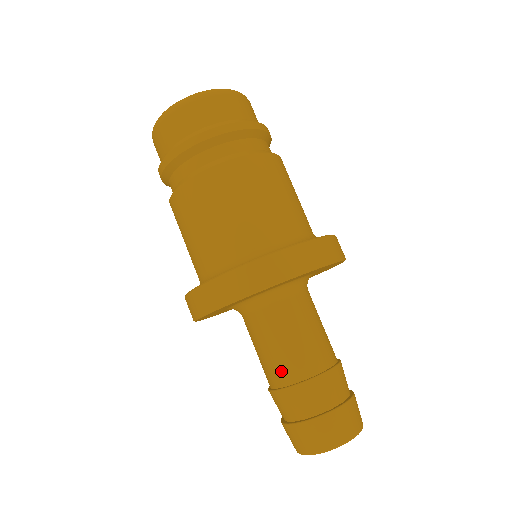
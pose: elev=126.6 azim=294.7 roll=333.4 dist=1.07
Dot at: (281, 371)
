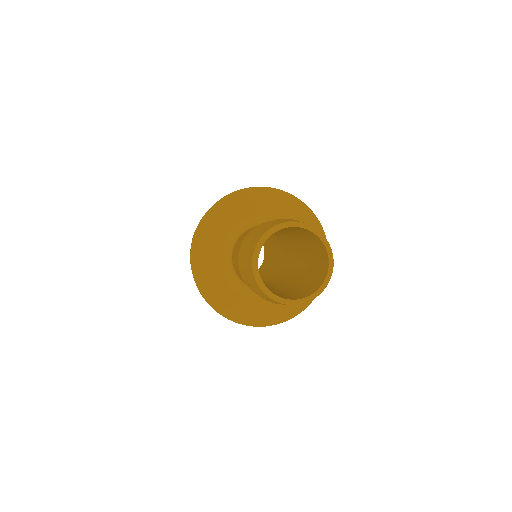
Dot at: occluded
